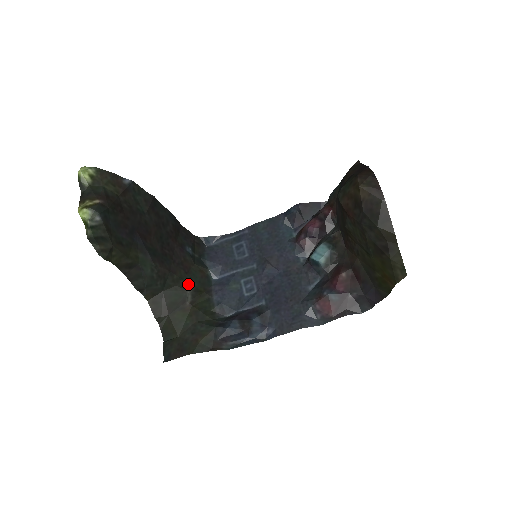
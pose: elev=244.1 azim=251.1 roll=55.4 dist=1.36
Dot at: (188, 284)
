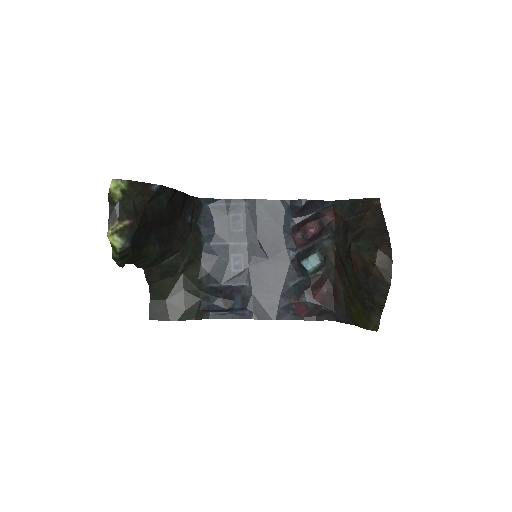
Dot at: (183, 255)
